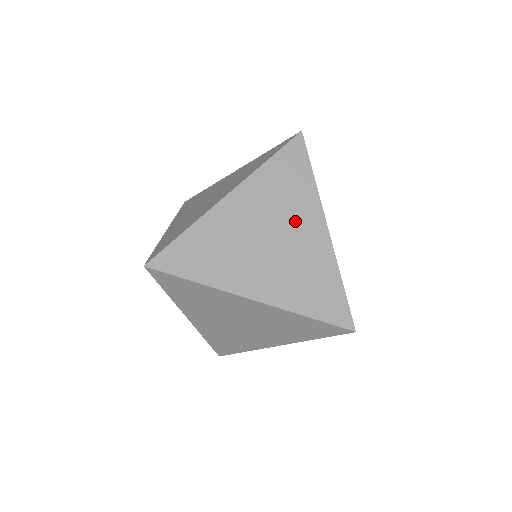
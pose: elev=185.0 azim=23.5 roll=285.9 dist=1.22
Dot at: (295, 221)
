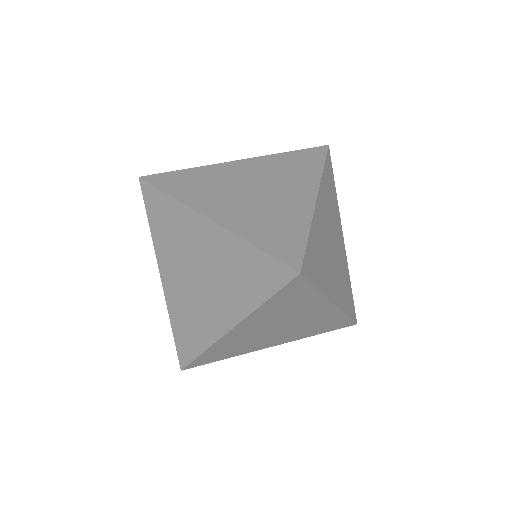
Dot at: (221, 295)
